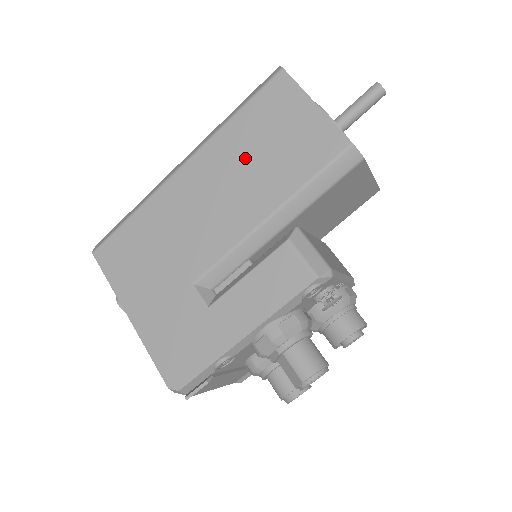
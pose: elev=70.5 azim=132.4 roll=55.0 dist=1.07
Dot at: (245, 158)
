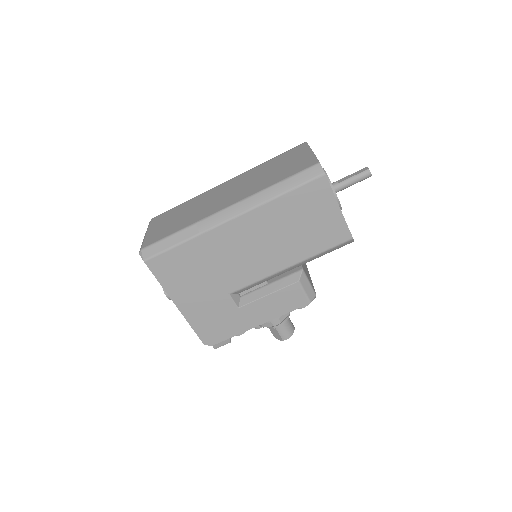
Dot at: (283, 228)
